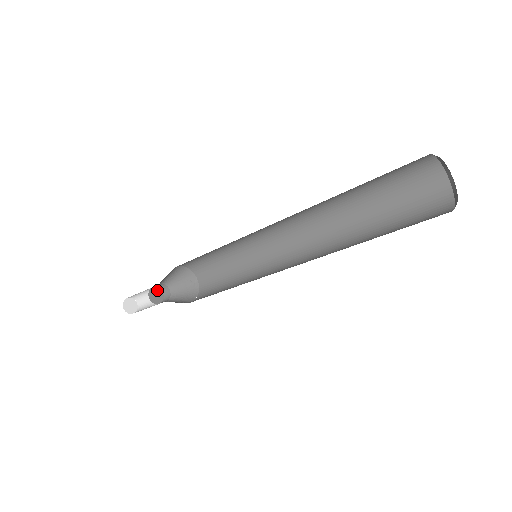
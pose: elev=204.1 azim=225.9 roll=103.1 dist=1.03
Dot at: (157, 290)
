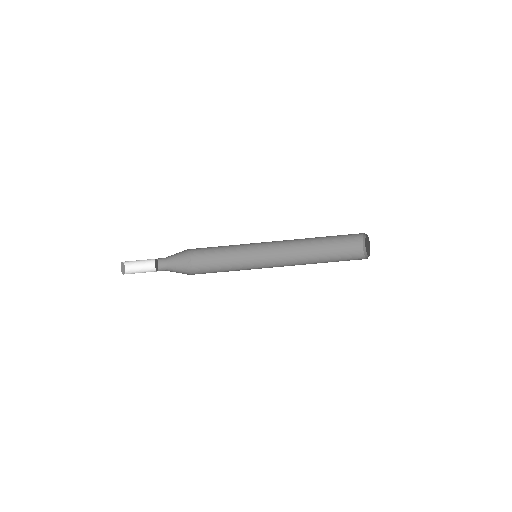
Dot at: (157, 261)
